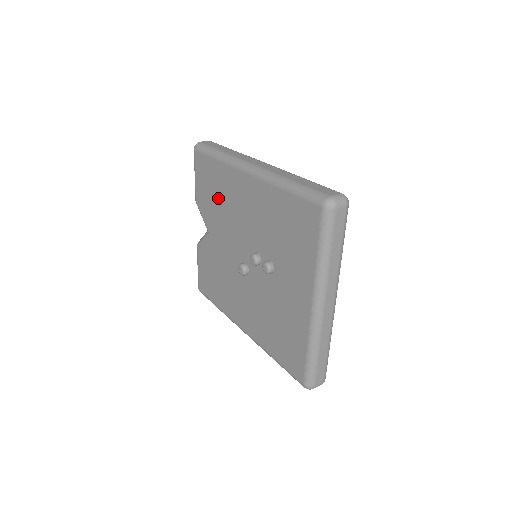
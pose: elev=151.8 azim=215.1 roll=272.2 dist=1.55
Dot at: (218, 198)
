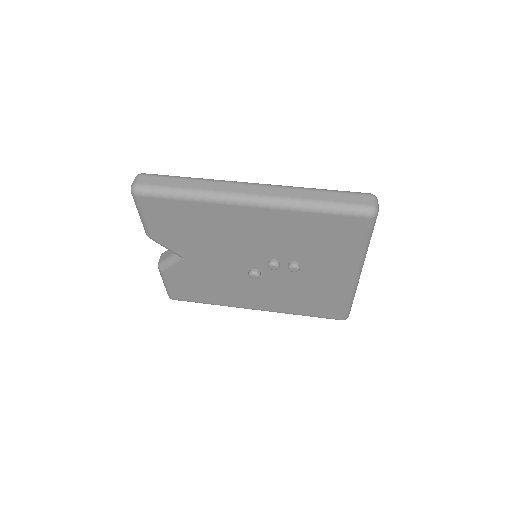
Dot at: (197, 231)
